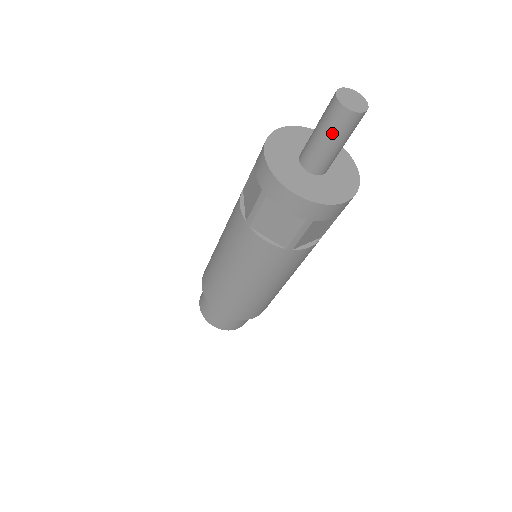
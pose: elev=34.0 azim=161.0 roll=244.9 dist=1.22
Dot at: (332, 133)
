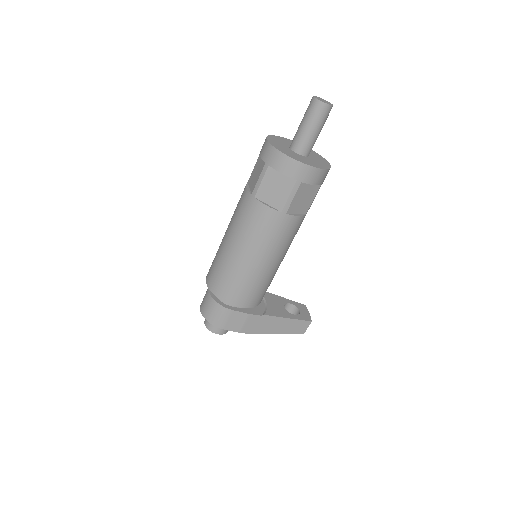
Dot at: (305, 115)
